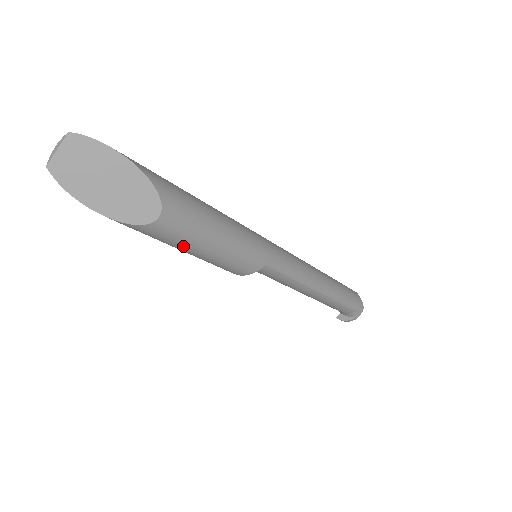
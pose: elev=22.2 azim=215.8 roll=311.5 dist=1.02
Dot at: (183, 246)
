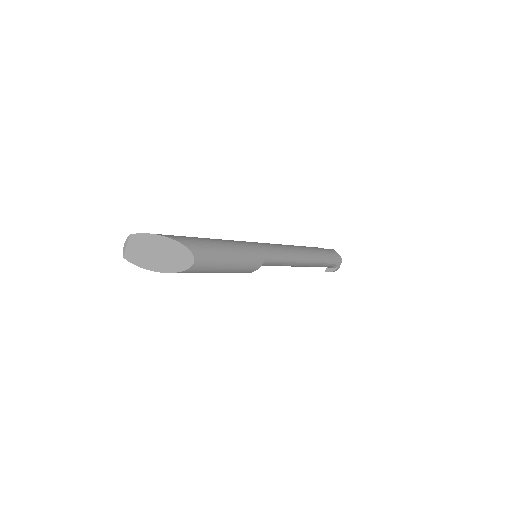
Dot at: (211, 271)
